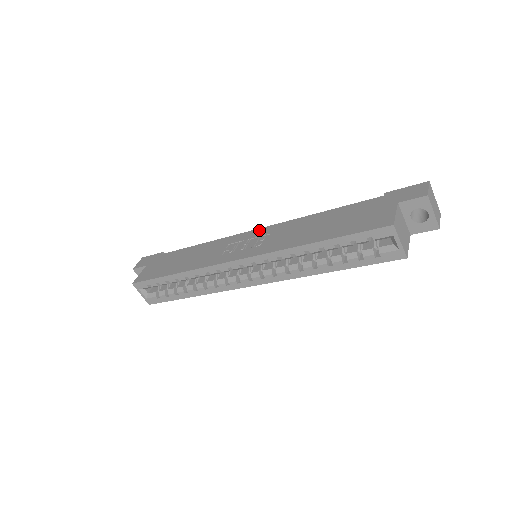
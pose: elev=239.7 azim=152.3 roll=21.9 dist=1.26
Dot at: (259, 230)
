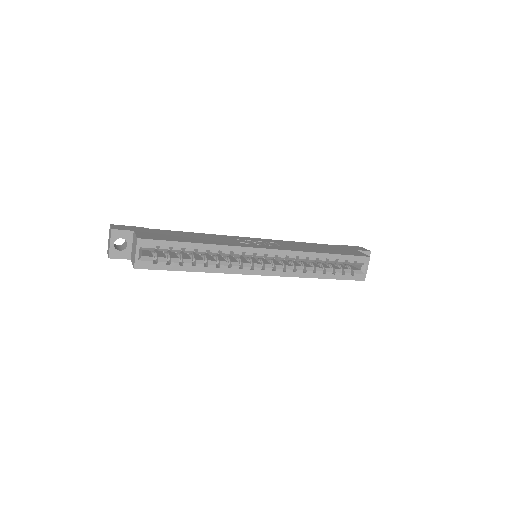
Dot at: (258, 239)
